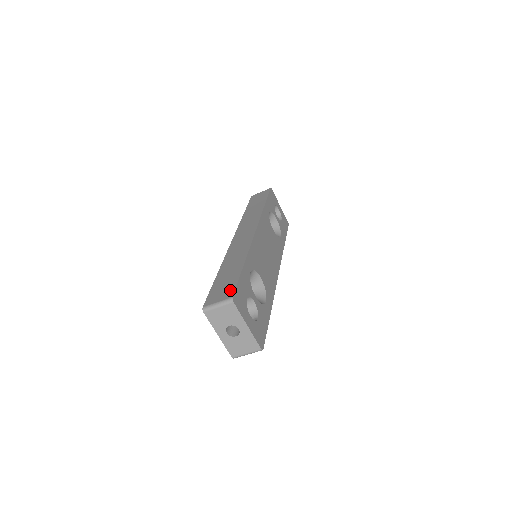
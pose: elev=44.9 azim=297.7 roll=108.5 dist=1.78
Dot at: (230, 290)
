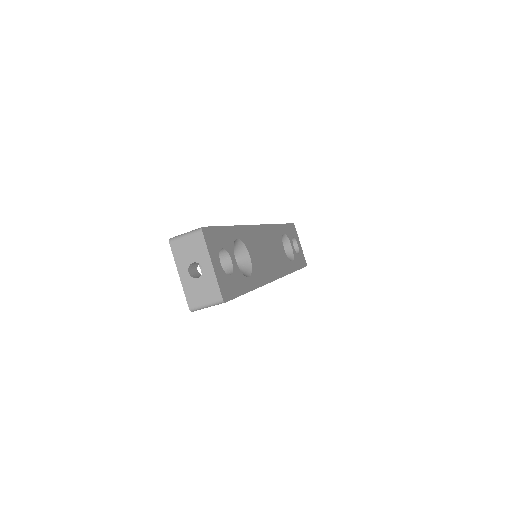
Dot at: occluded
